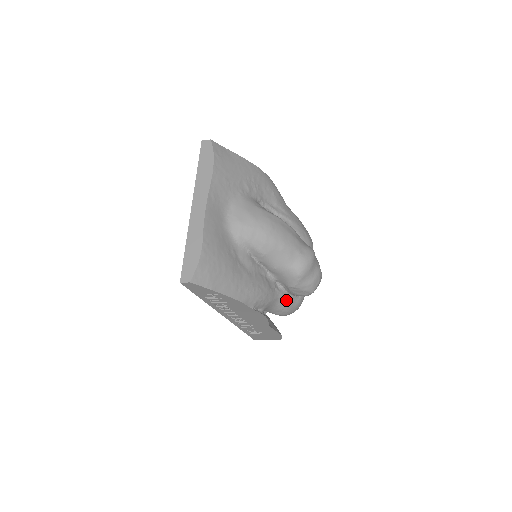
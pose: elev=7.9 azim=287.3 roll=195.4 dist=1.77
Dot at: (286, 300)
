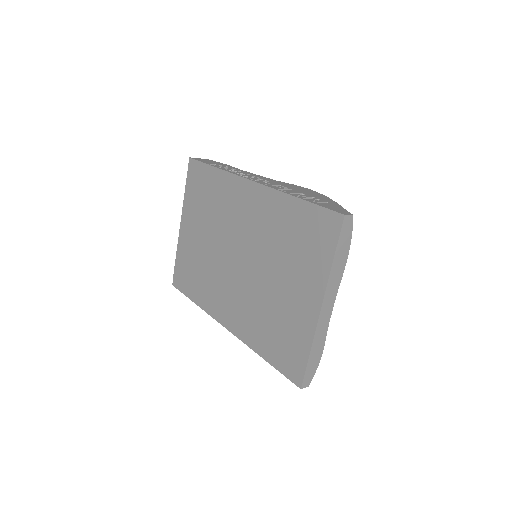
Dot at: occluded
